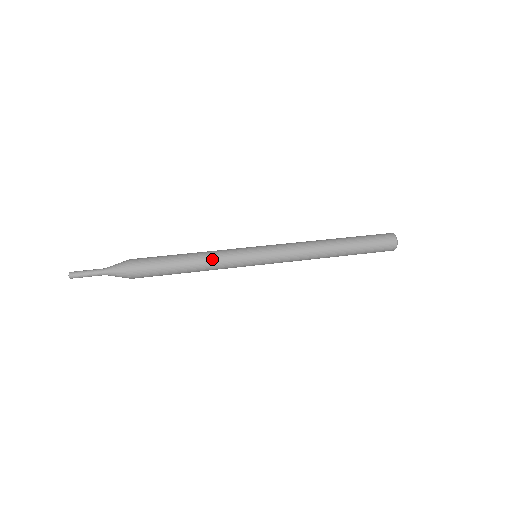
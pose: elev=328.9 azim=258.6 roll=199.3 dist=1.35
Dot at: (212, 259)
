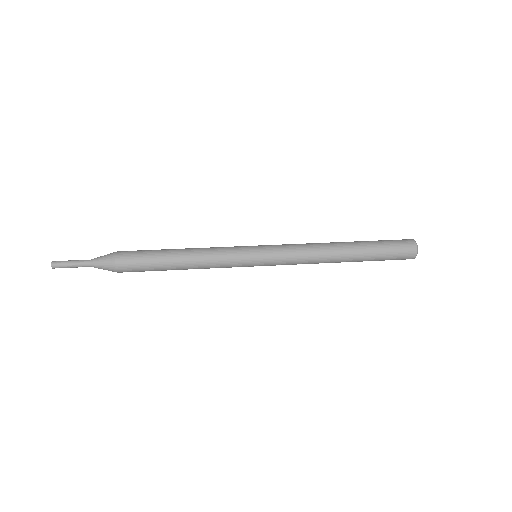
Dot at: (206, 260)
